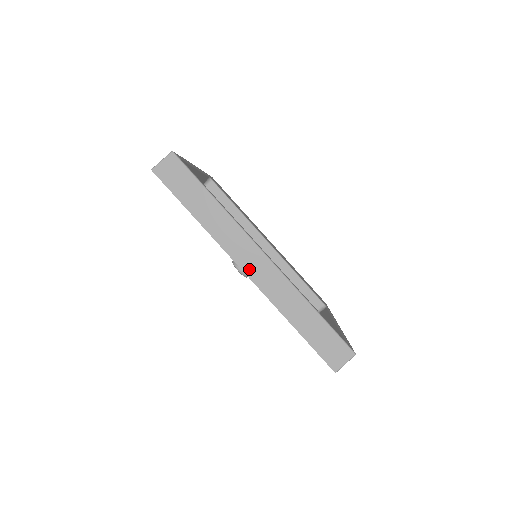
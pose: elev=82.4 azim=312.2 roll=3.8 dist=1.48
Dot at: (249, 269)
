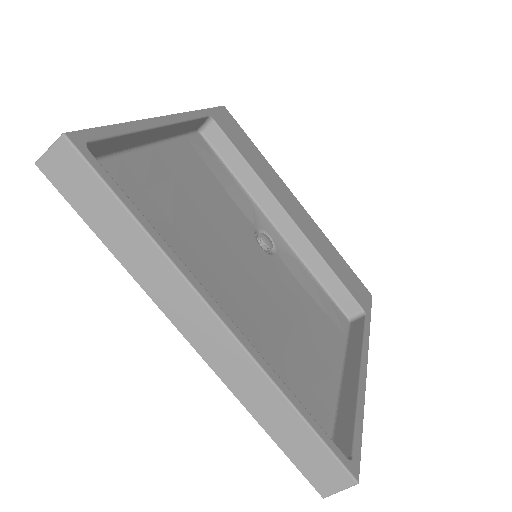
Dot at: (195, 338)
